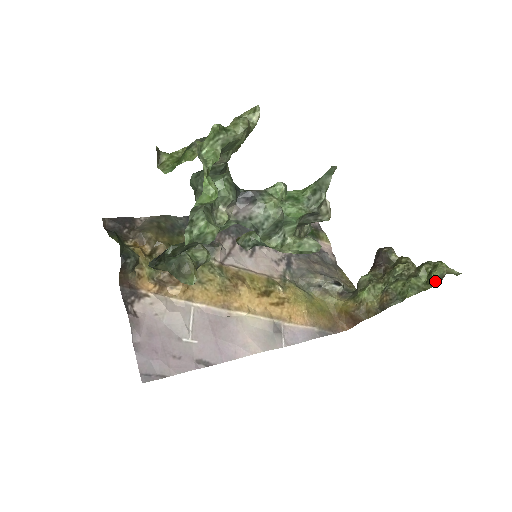
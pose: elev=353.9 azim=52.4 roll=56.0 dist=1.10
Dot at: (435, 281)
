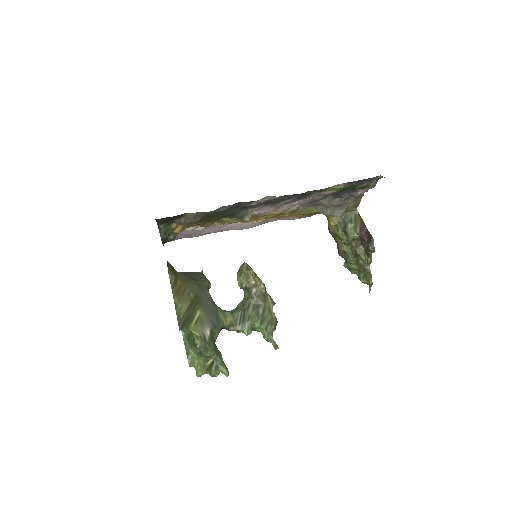
Dot at: occluded
